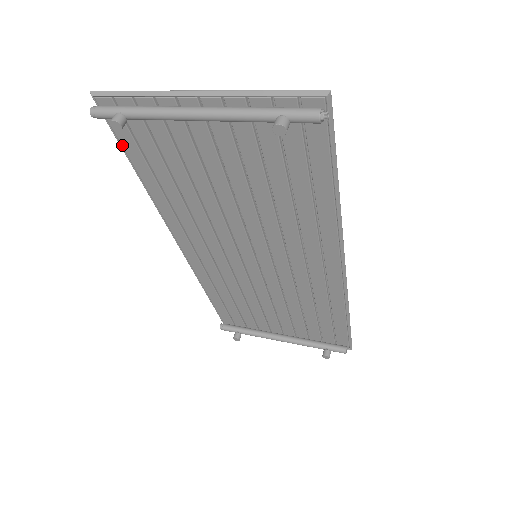
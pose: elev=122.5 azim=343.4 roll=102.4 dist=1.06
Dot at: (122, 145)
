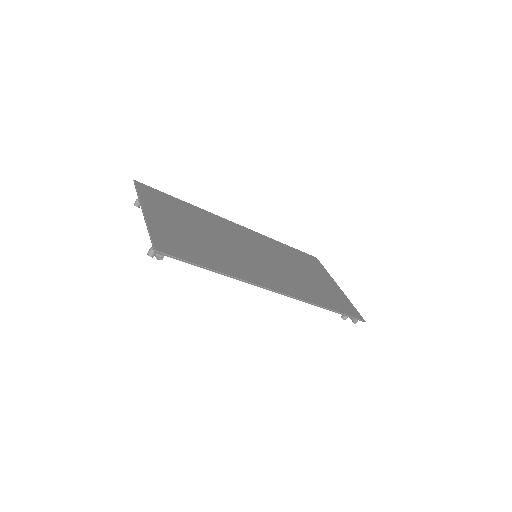
Dot at: occluded
